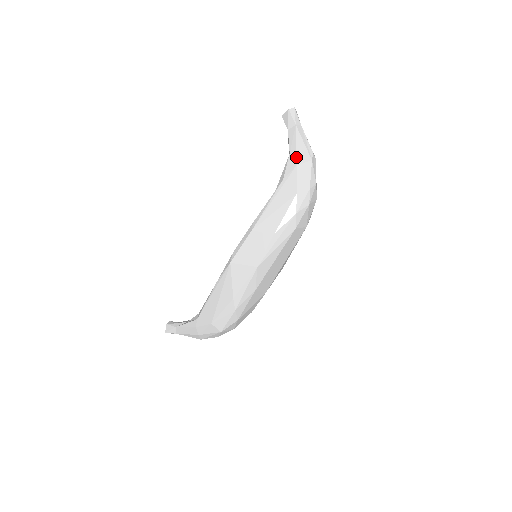
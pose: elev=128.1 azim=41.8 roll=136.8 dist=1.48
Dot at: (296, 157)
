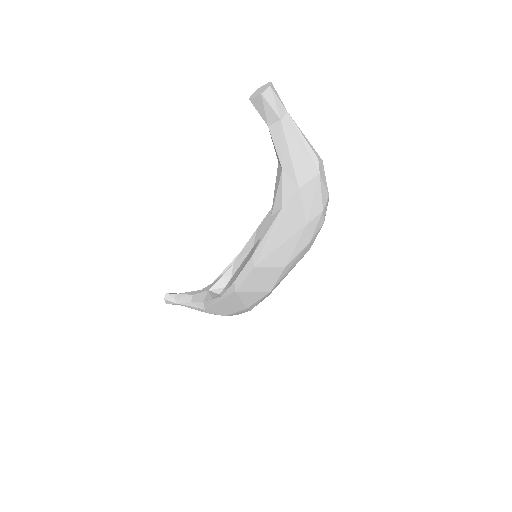
Dot at: (295, 176)
